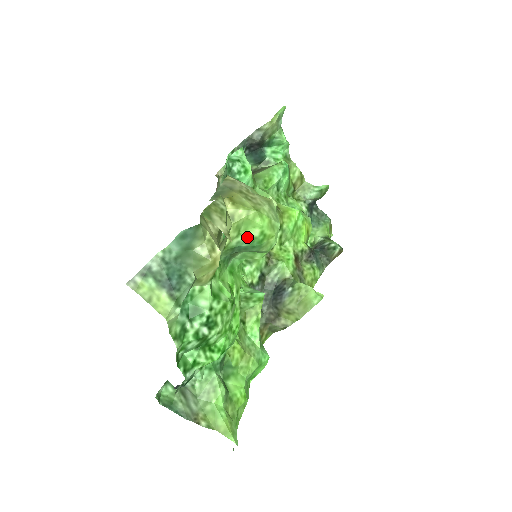
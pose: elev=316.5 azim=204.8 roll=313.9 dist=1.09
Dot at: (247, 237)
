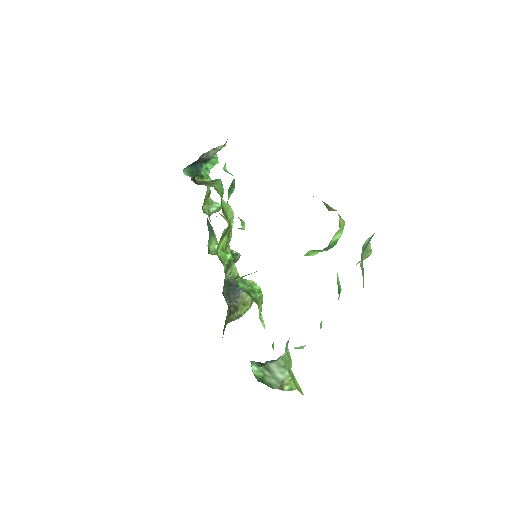
Dot at: (335, 239)
